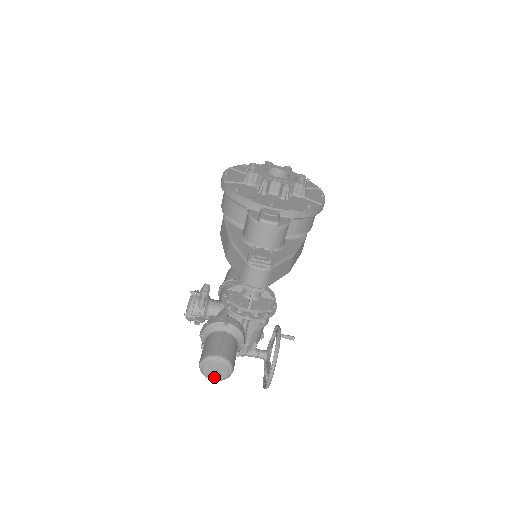
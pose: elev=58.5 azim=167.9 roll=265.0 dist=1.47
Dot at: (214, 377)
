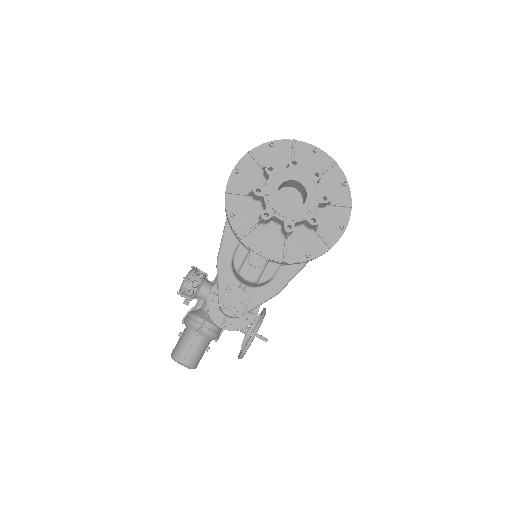
Dot at: occluded
